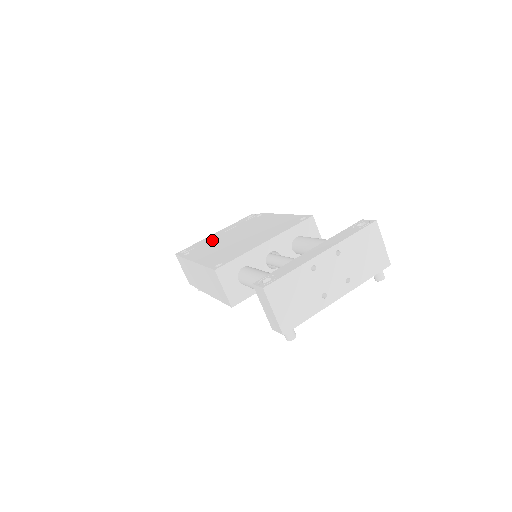
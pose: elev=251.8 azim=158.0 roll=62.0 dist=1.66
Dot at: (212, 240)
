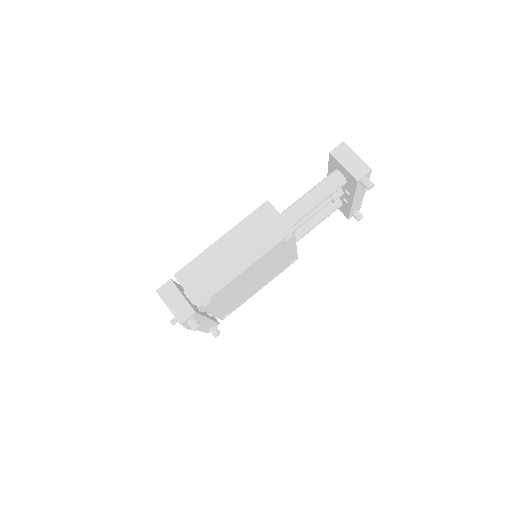
Dot at: occluded
